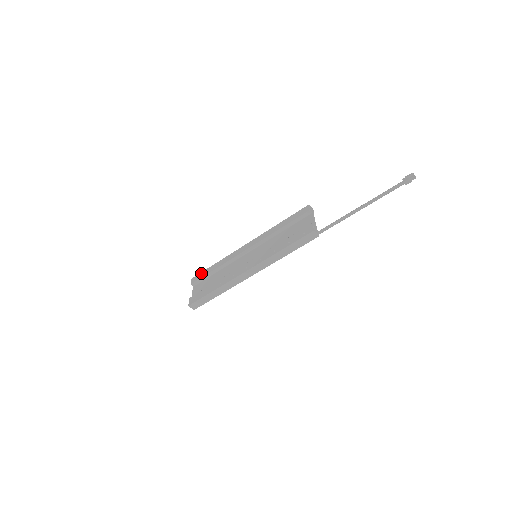
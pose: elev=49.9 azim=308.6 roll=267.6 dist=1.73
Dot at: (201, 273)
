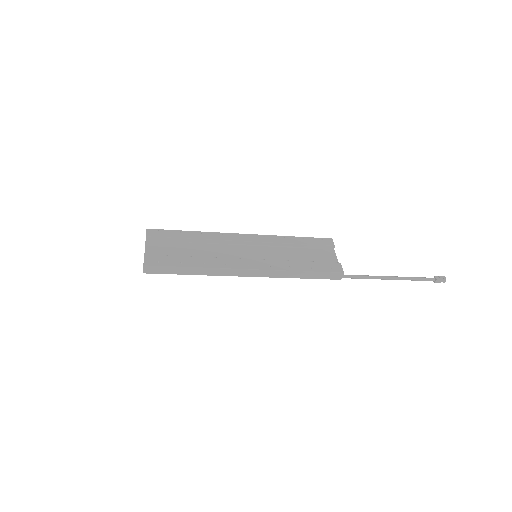
Dot at: (166, 230)
